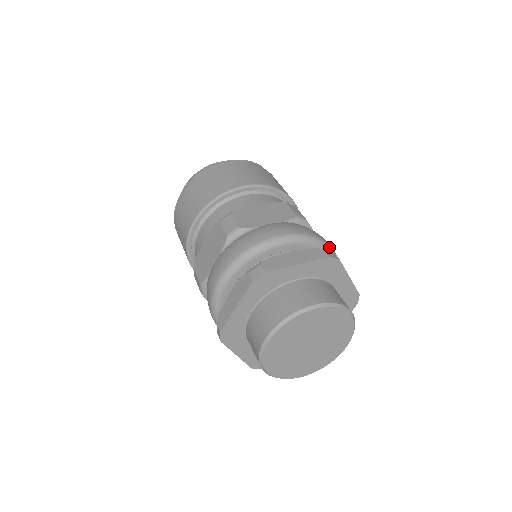
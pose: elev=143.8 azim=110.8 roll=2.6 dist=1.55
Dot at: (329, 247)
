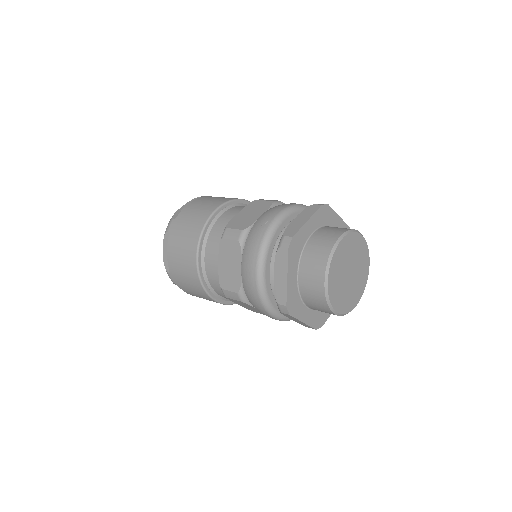
Dot at: occluded
